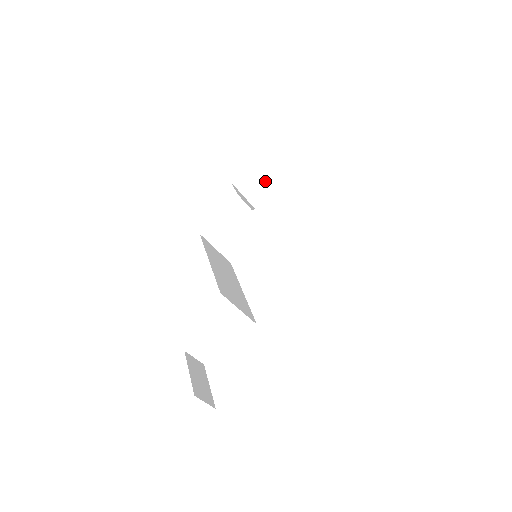
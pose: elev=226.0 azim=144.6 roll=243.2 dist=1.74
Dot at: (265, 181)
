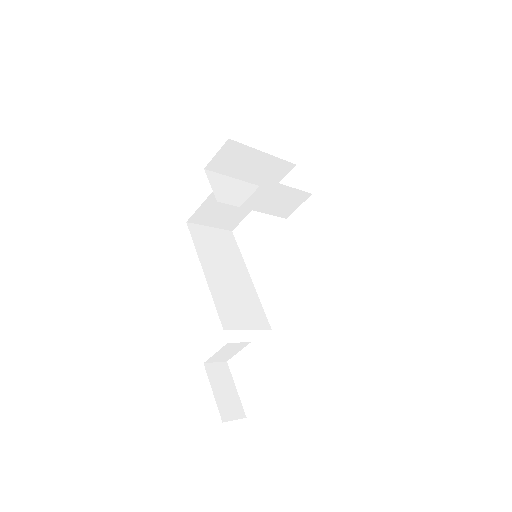
Dot at: (248, 153)
